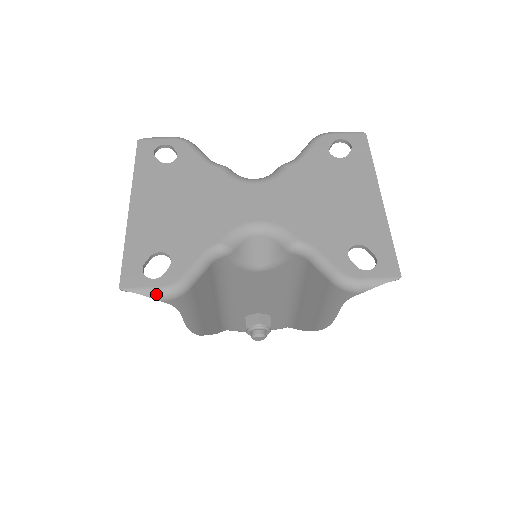
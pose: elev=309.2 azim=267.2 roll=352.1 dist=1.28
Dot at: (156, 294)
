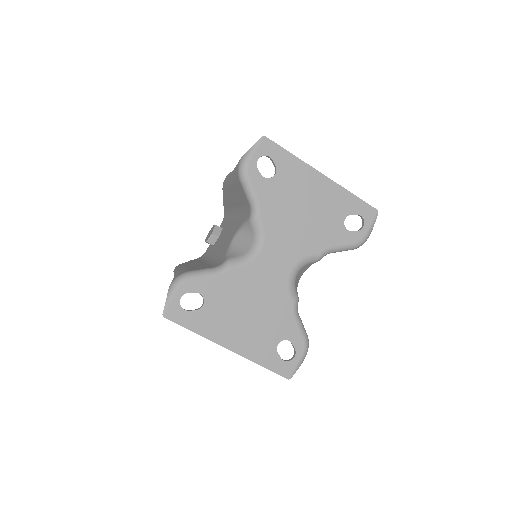
Dot at: occluded
